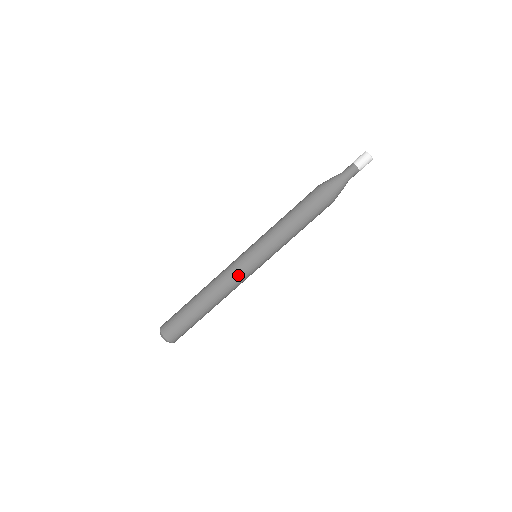
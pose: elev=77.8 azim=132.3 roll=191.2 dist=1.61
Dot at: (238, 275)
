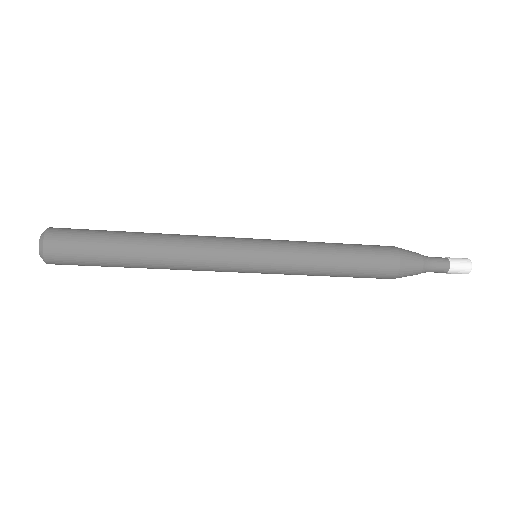
Dot at: (218, 267)
